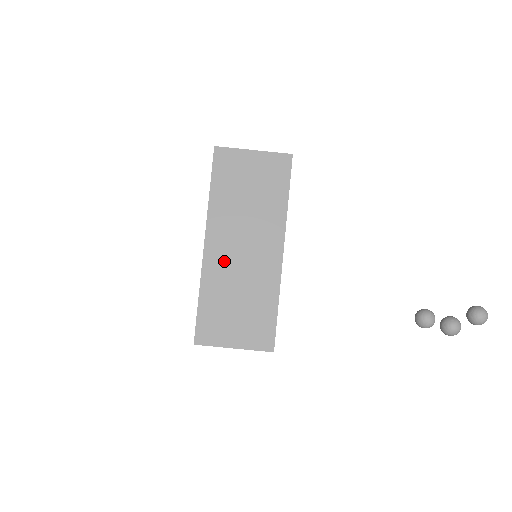
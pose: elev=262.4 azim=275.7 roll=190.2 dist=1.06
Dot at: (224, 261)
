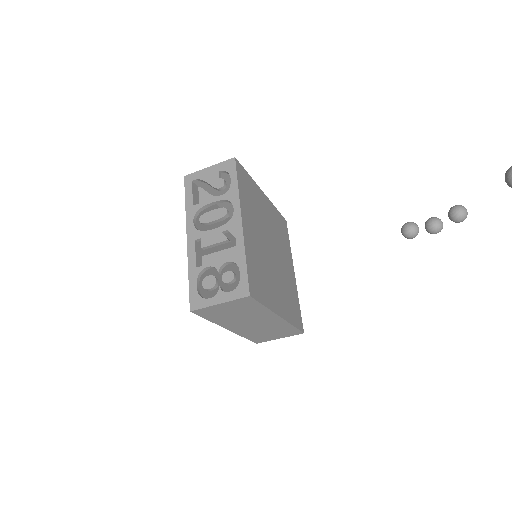
Dot at: (246, 329)
